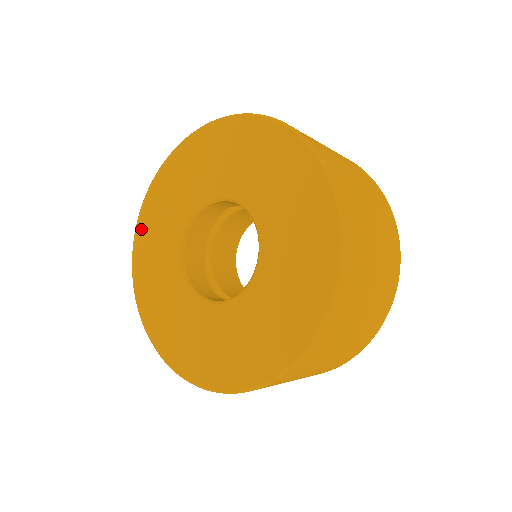
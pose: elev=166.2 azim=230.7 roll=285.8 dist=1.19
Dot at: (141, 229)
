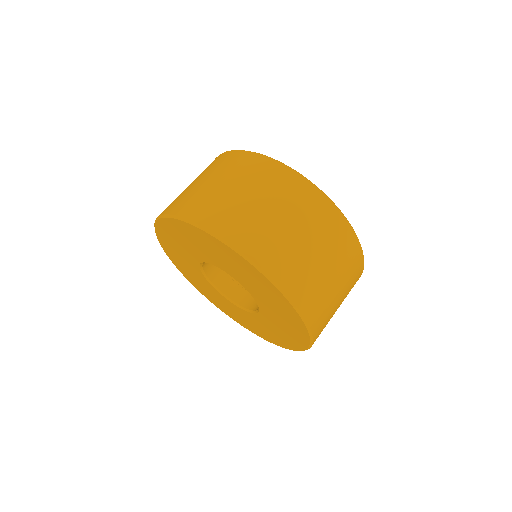
Dot at: (162, 241)
